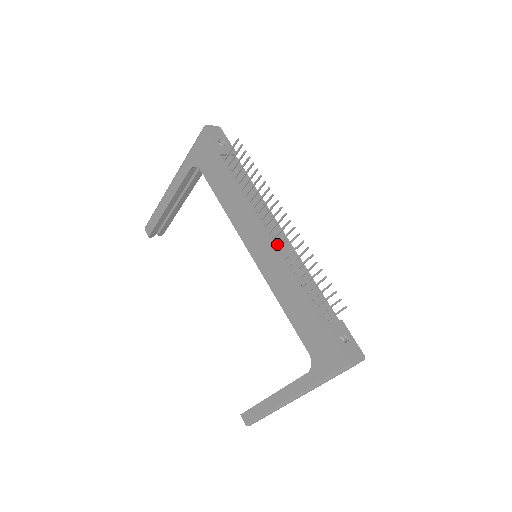
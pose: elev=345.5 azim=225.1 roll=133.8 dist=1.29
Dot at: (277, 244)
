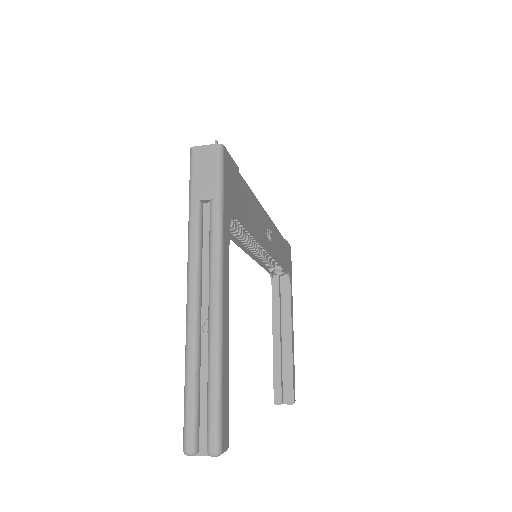
Dot at: occluded
